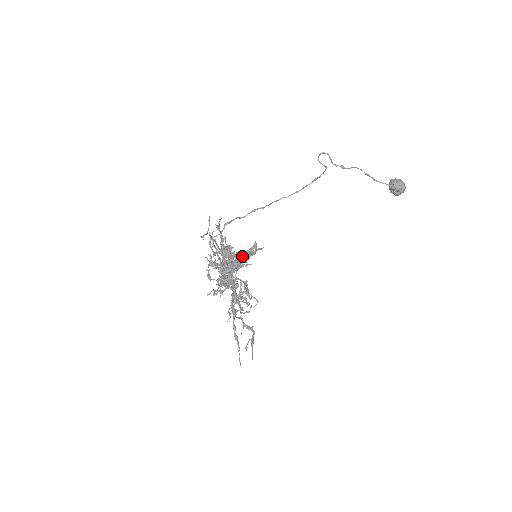
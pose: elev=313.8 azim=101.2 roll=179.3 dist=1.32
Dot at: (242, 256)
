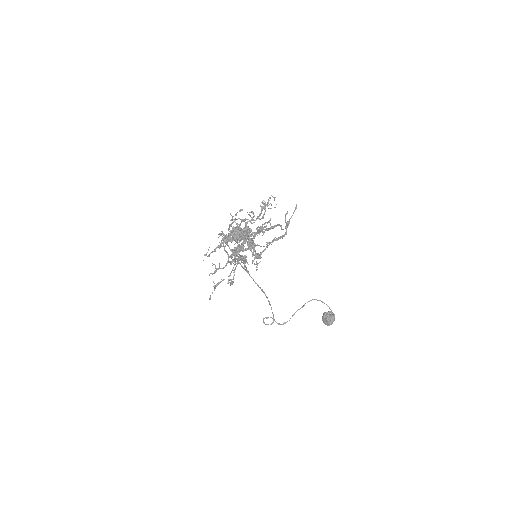
Dot at: (247, 238)
